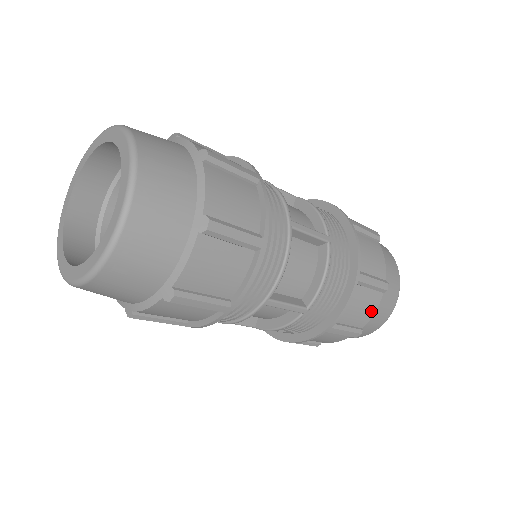
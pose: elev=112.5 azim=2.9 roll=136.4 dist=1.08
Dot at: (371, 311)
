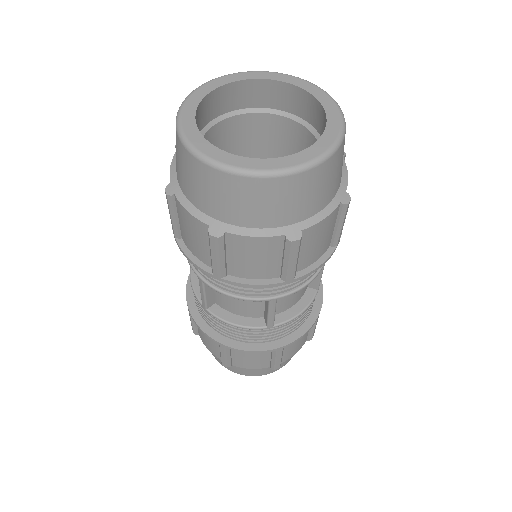
Dot at: occluded
